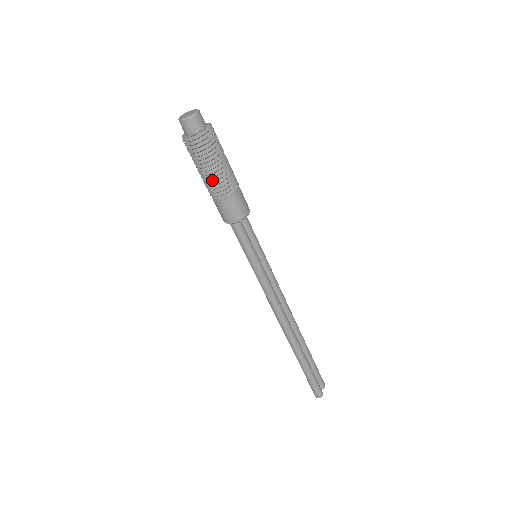
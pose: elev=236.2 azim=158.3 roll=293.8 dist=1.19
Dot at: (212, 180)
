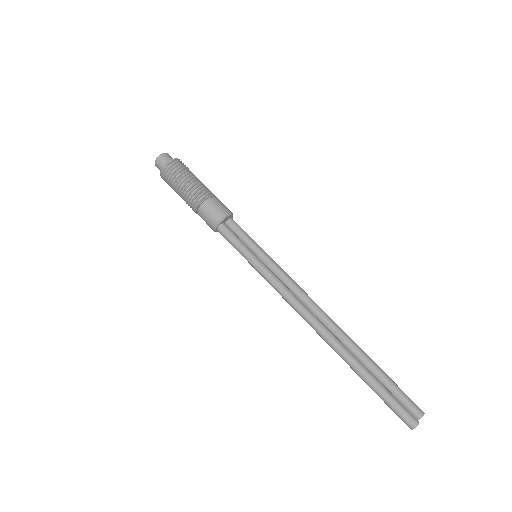
Dot at: (185, 197)
